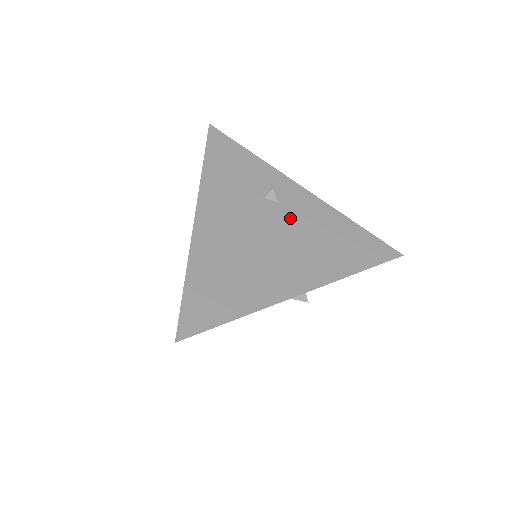
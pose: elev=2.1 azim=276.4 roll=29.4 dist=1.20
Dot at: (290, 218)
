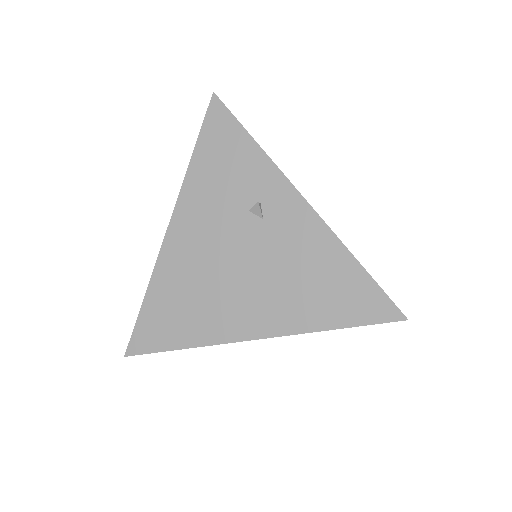
Dot at: (271, 243)
